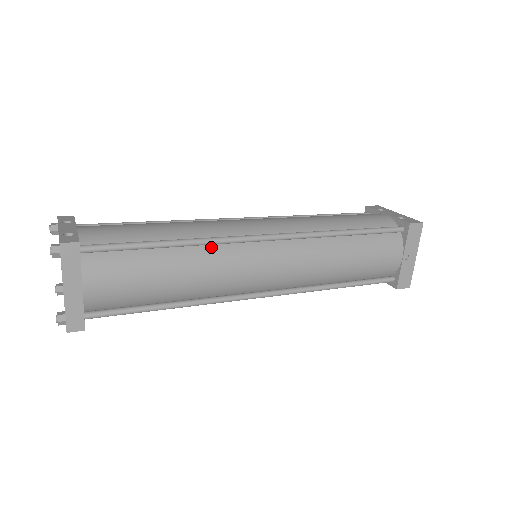
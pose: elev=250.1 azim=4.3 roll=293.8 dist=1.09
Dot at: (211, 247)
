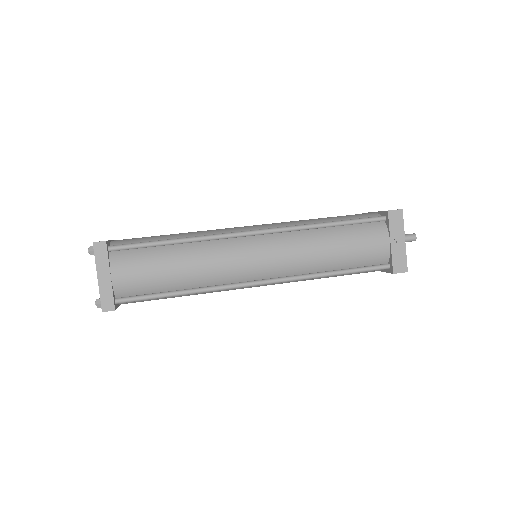
Dot at: (207, 243)
